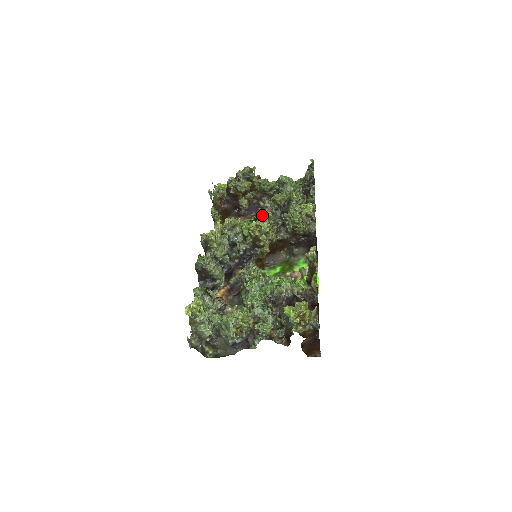
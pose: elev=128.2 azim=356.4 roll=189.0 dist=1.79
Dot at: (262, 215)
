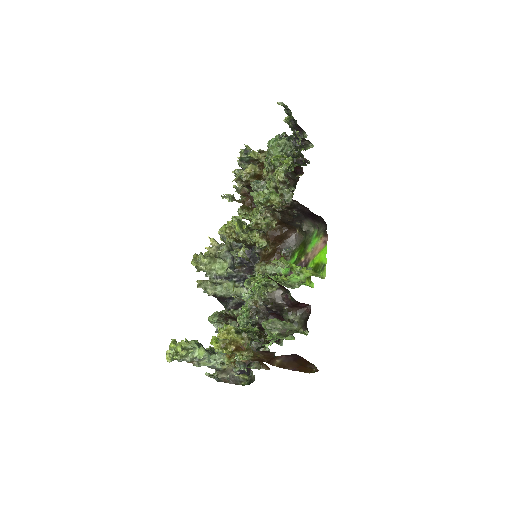
Dot at: occluded
